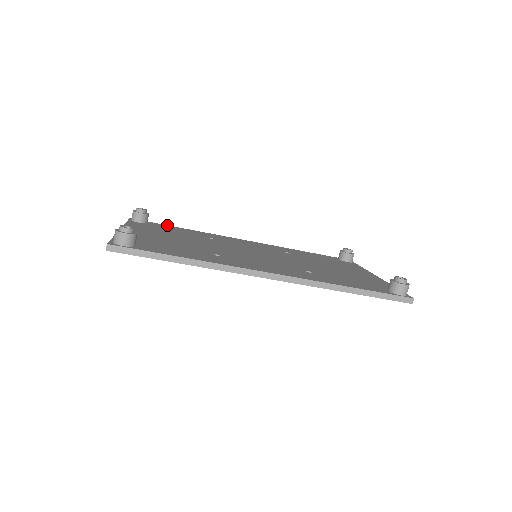
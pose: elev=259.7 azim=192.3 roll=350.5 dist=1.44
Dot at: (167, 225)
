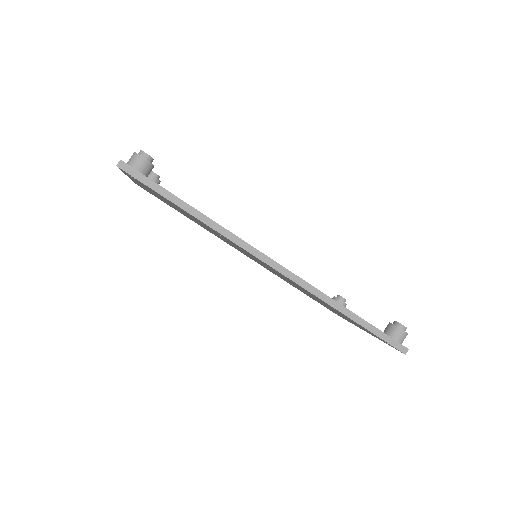
Dot at: occluded
